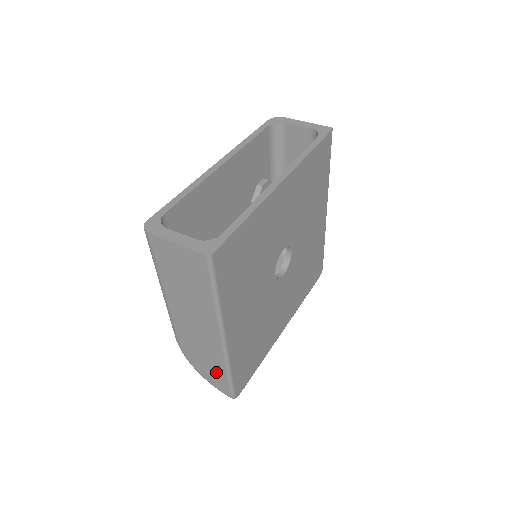
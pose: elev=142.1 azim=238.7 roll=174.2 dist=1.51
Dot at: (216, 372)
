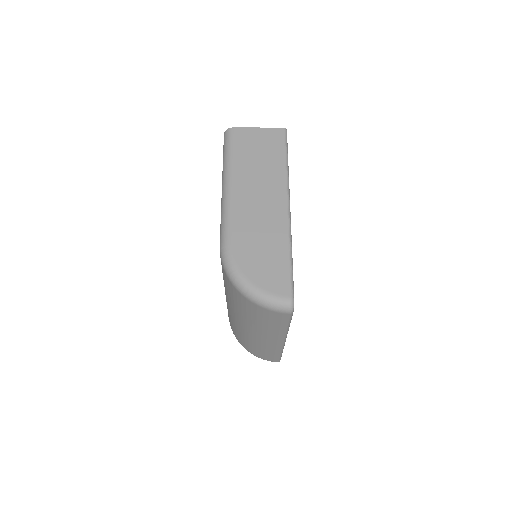
Dot at: (275, 262)
